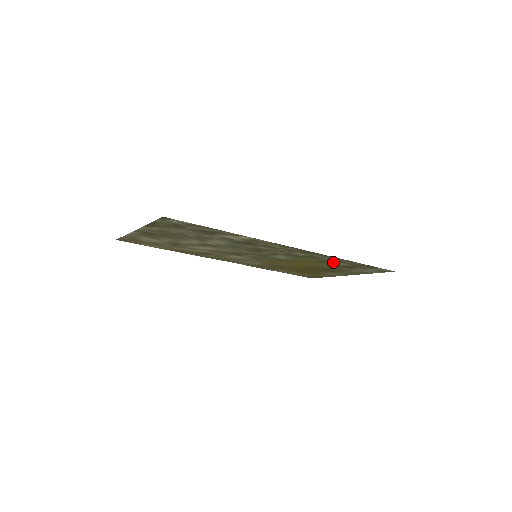
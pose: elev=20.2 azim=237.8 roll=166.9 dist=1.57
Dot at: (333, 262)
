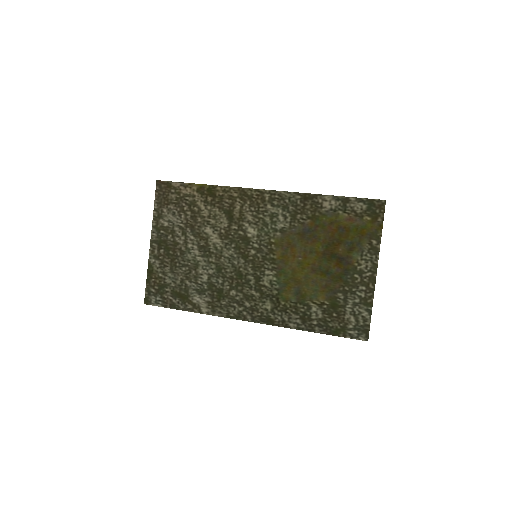
Dot at: (307, 310)
